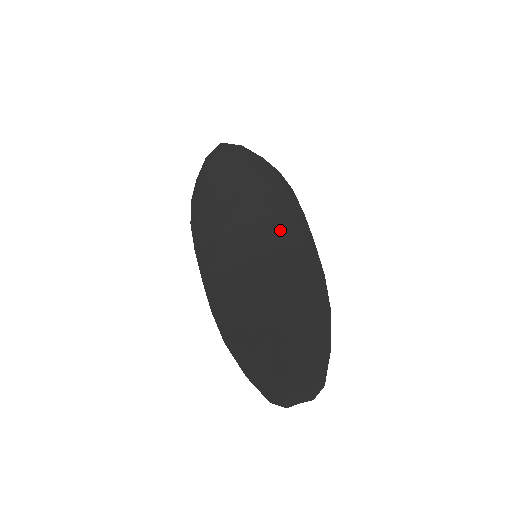
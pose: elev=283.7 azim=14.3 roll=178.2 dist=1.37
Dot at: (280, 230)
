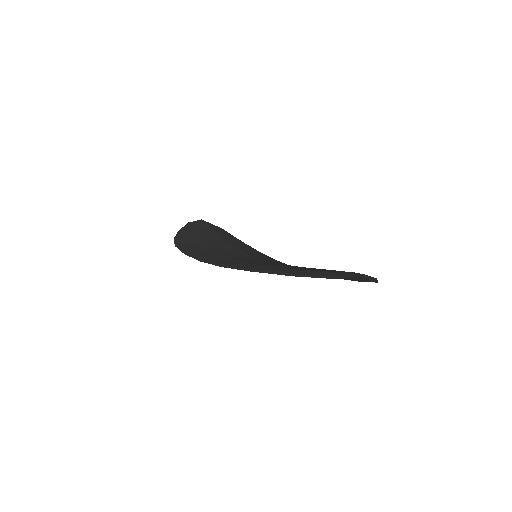
Dot at: occluded
